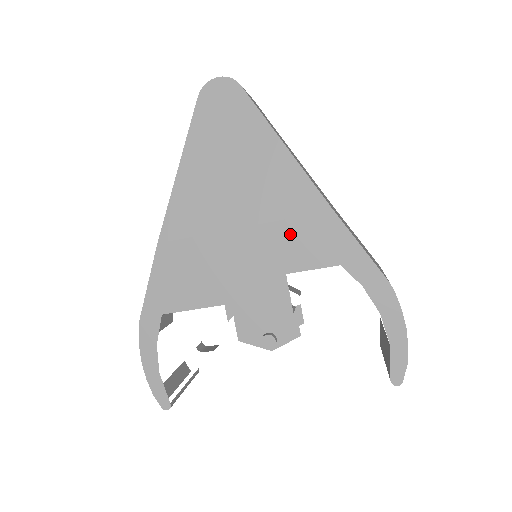
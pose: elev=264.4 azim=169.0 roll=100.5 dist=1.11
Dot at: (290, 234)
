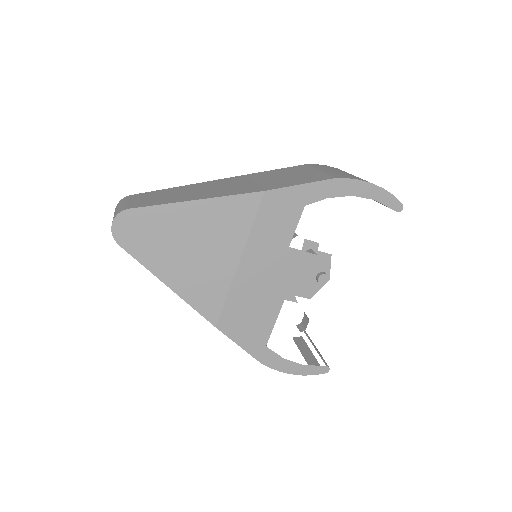
Dot at: (264, 230)
